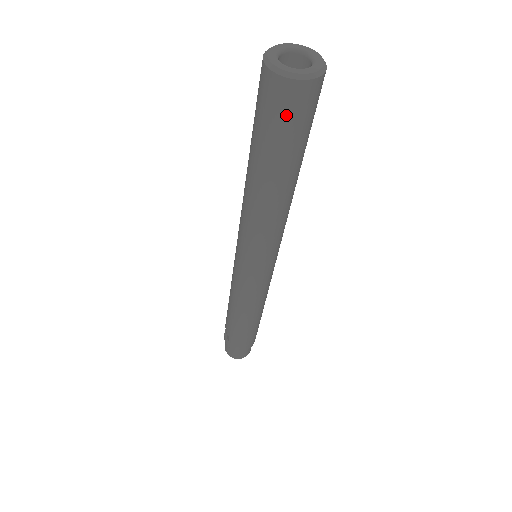
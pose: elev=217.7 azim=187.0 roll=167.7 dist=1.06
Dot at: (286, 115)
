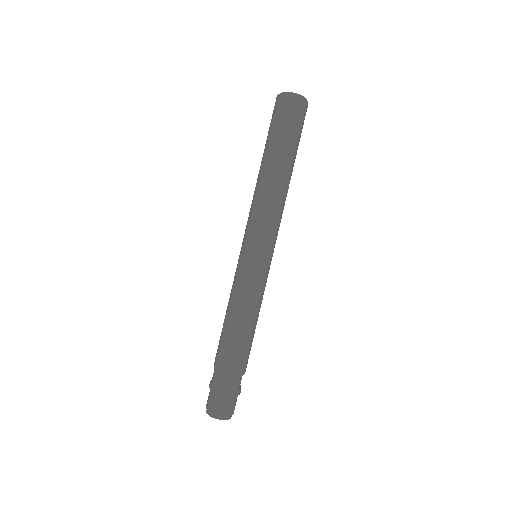
Dot at: (283, 113)
